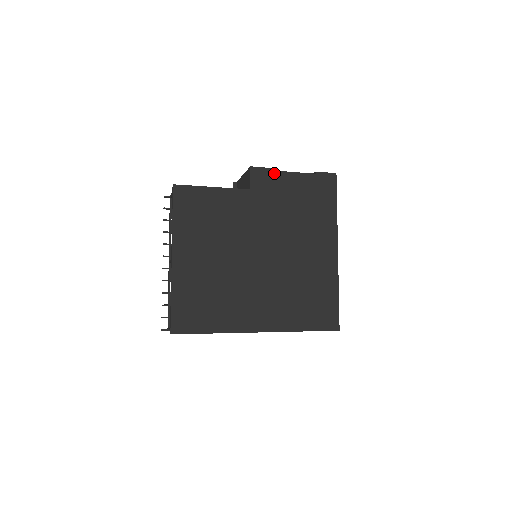
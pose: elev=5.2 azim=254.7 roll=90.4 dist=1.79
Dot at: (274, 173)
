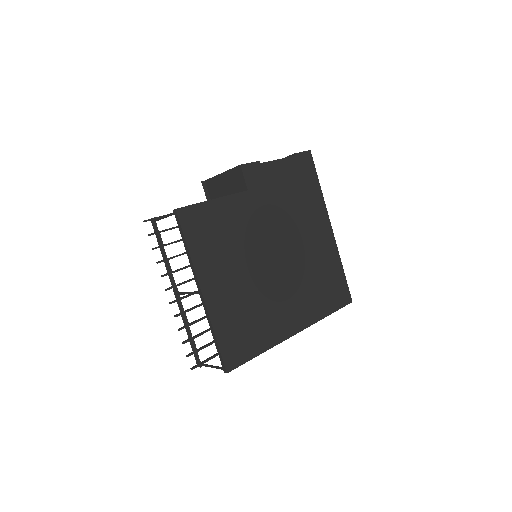
Dot at: (262, 166)
